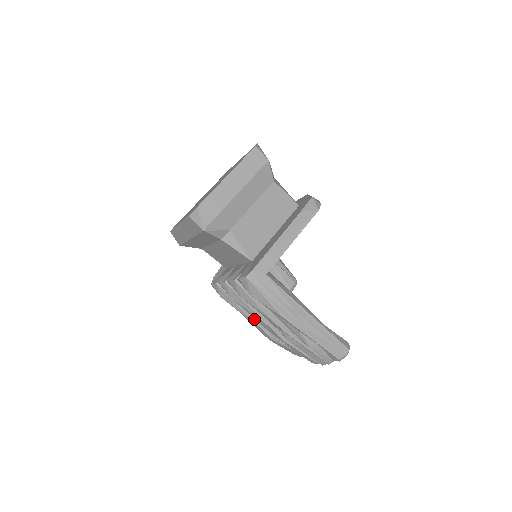
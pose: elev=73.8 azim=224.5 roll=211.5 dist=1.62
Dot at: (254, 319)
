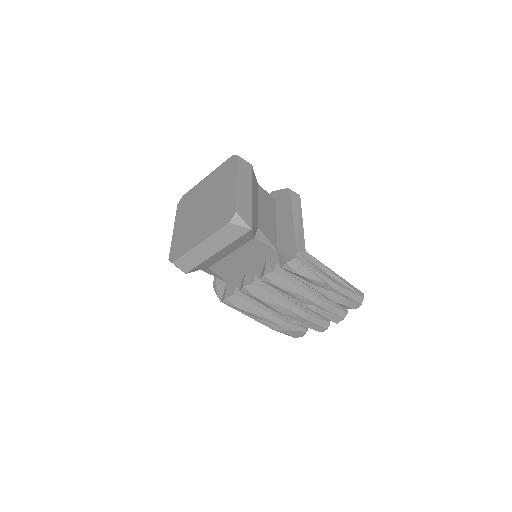
Dot at: (268, 316)
